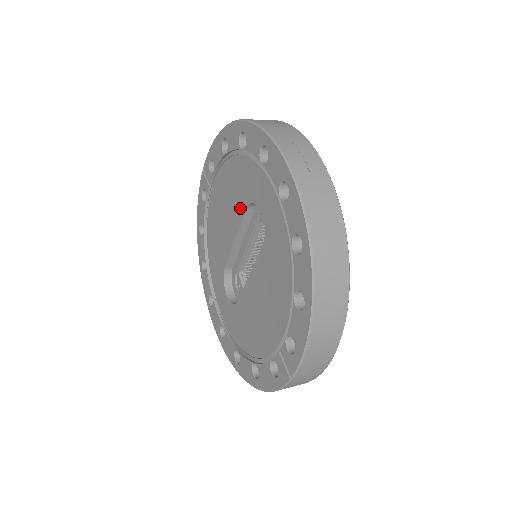
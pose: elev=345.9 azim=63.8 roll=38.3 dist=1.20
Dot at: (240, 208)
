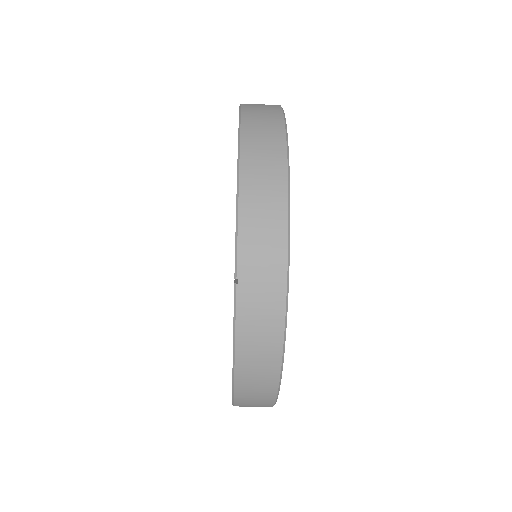
Dot at: occluded
